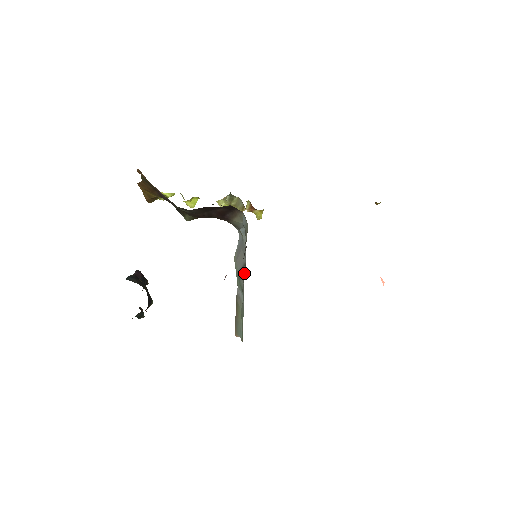
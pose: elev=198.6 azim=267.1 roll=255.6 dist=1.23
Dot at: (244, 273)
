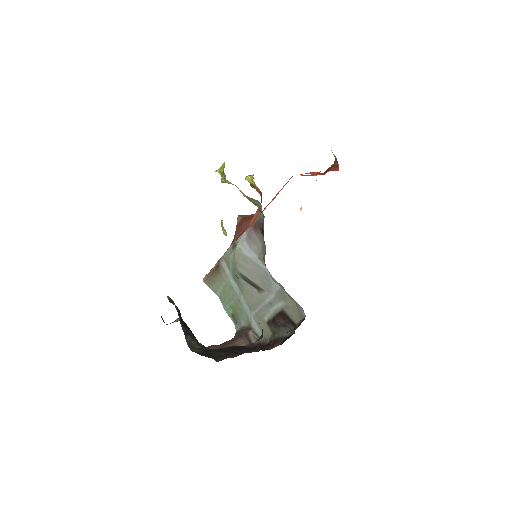
Dot at: (268, 313)
